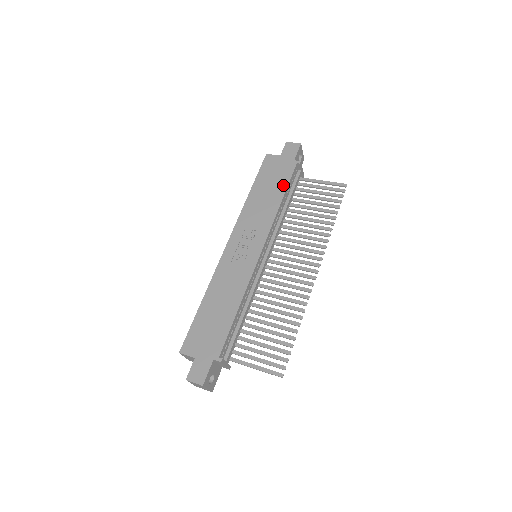
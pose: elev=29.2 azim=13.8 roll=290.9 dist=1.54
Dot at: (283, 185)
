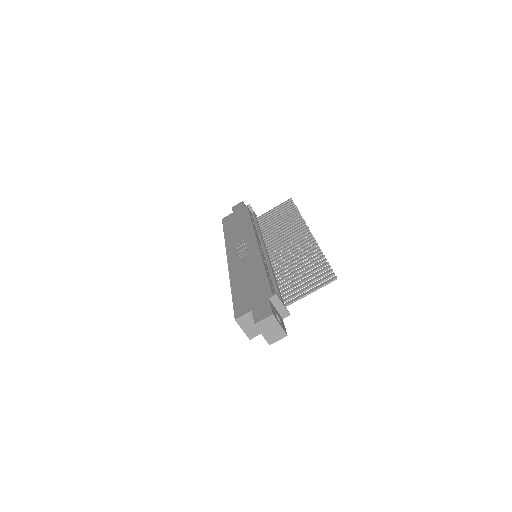
Dot at: (246, 217)
